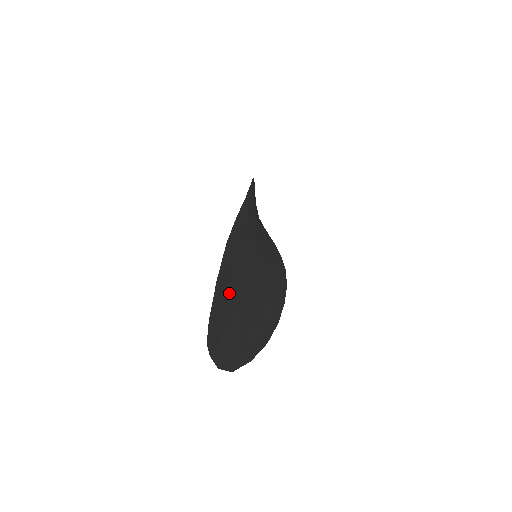
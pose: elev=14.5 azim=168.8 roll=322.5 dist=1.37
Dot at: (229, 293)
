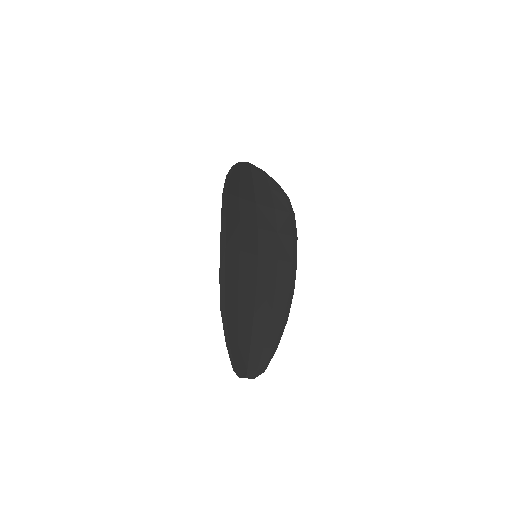
Dot at: (240, 332)
